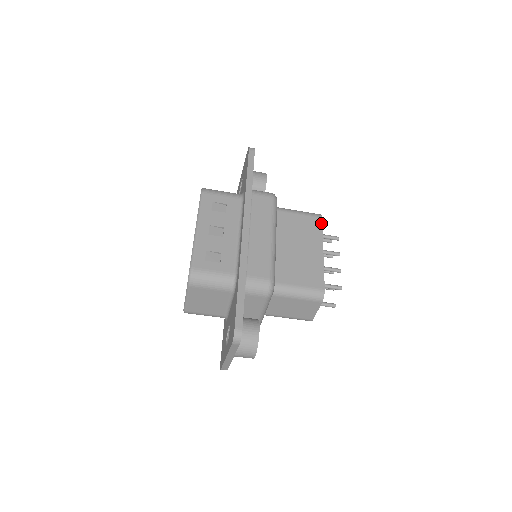
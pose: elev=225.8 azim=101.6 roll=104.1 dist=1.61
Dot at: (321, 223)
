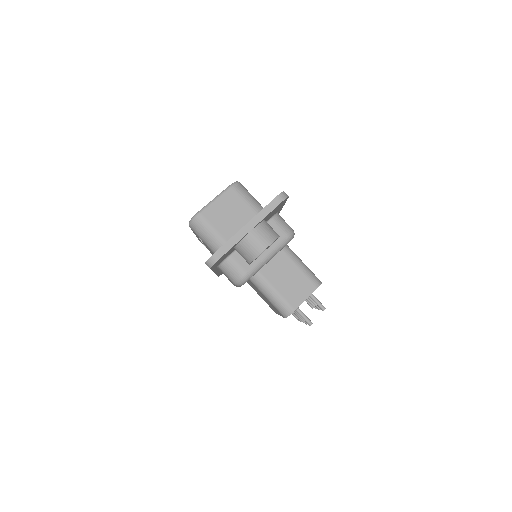
Dot at: occluded
